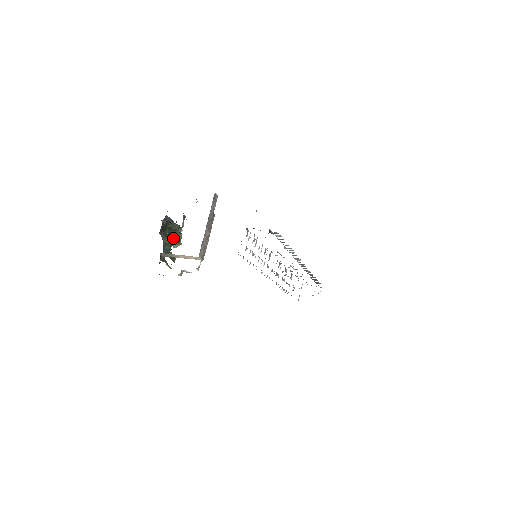
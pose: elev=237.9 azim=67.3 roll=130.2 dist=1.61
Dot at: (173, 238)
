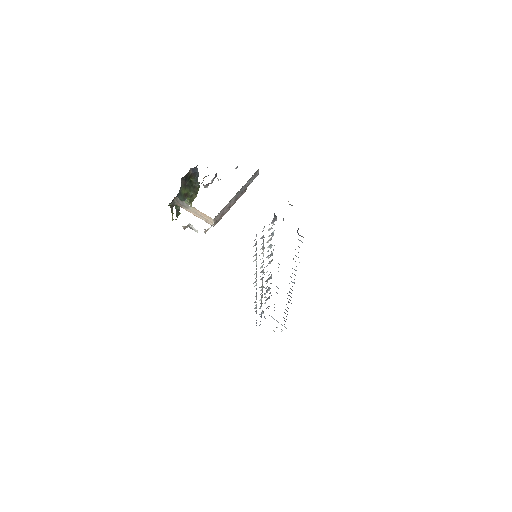
Dot at: (189, 193)
